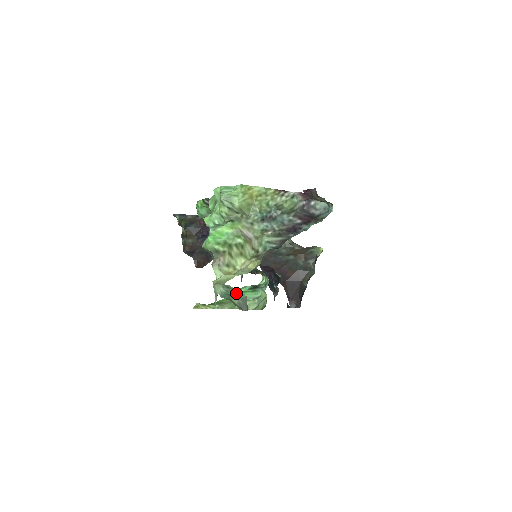
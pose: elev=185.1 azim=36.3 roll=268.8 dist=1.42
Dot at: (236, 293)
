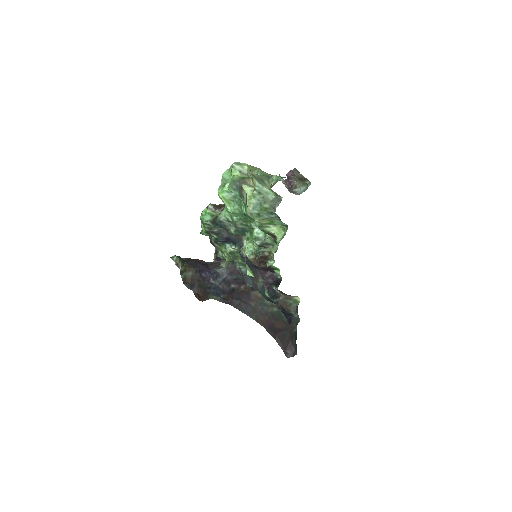
Dot at: (267, 198)
